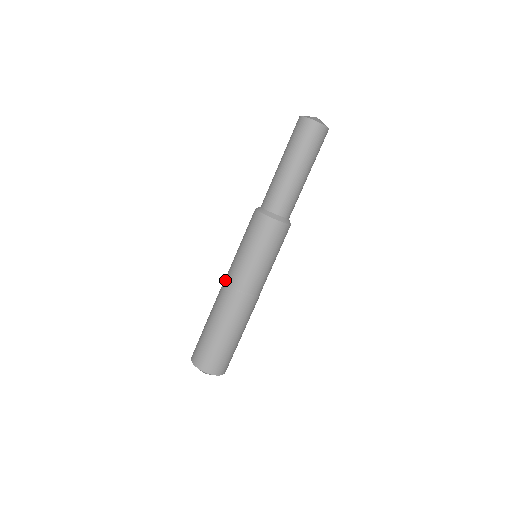
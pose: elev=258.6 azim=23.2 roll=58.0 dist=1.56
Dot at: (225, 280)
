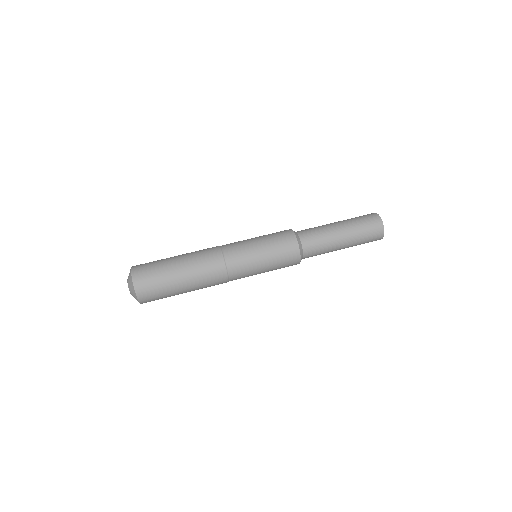
Dot at: (222, 249)
